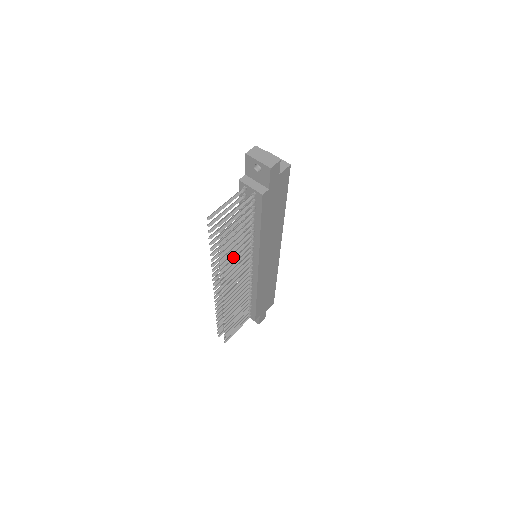
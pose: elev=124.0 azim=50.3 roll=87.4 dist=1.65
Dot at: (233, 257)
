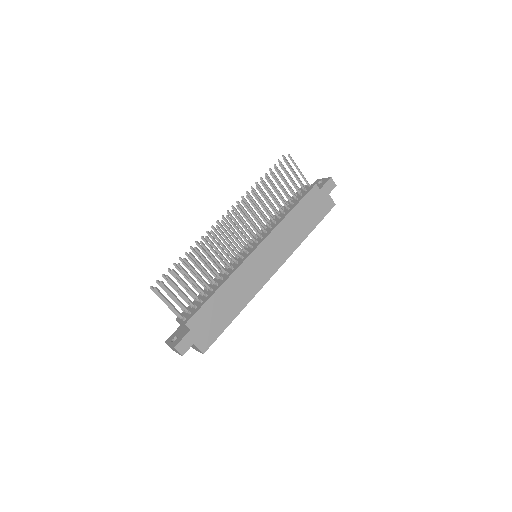
Dot at: occluded
